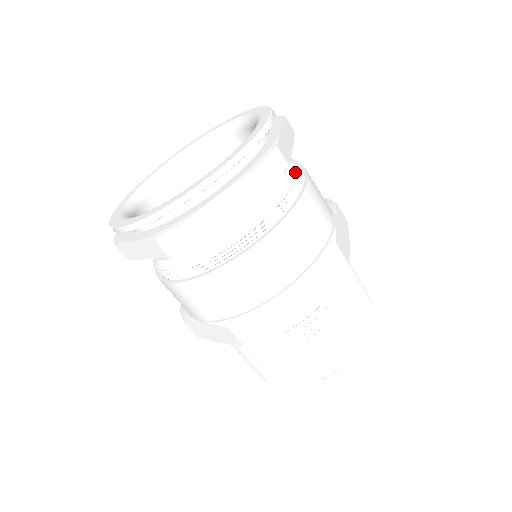
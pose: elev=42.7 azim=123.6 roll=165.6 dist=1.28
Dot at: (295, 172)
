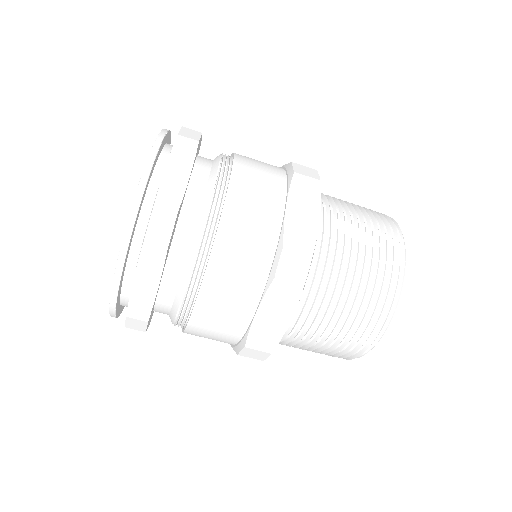
Dot at: occluded
